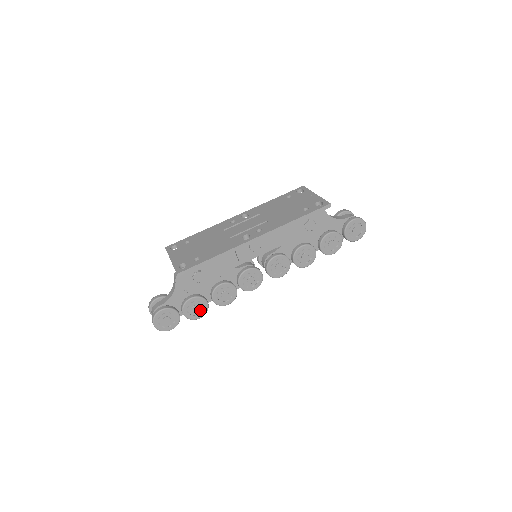
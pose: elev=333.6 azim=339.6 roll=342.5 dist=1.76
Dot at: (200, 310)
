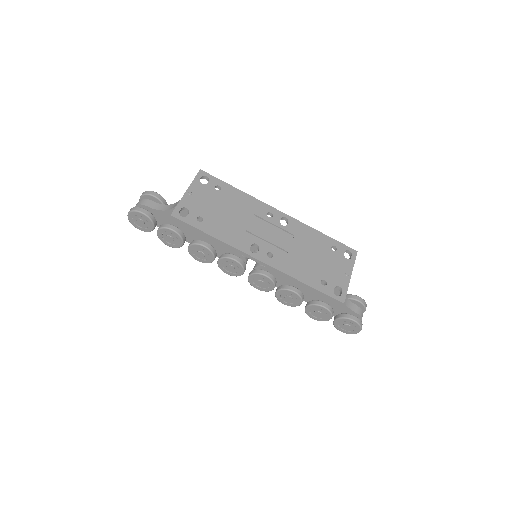
Dot at: (173, 242)
